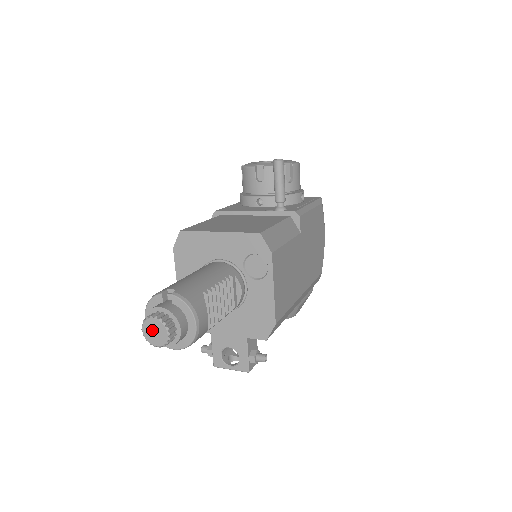
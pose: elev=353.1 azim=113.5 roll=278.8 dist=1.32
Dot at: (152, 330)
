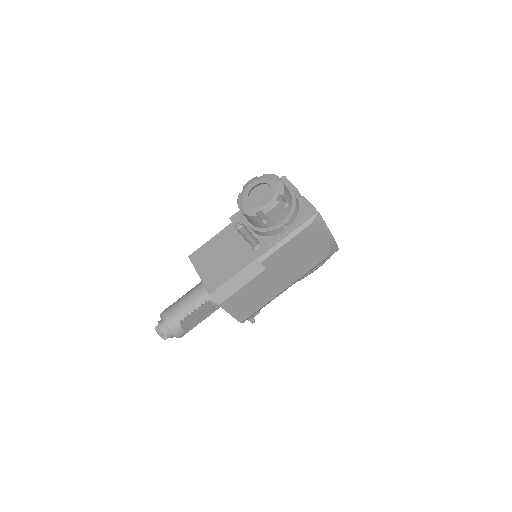
Dot at: occluded
